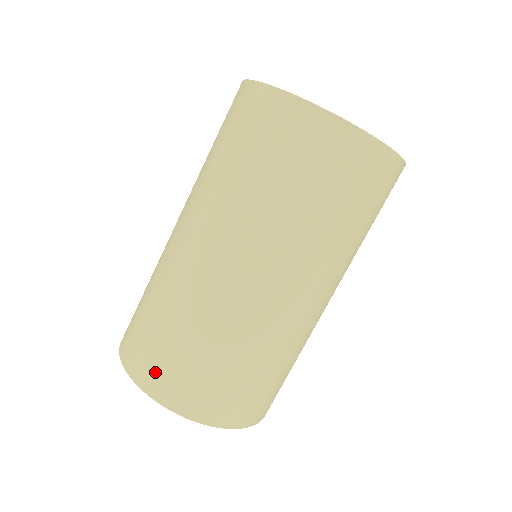
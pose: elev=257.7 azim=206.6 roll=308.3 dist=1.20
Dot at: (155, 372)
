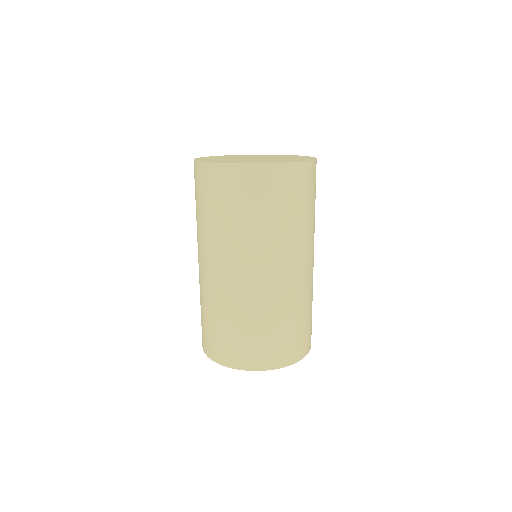
Dot at: (202, 336)
